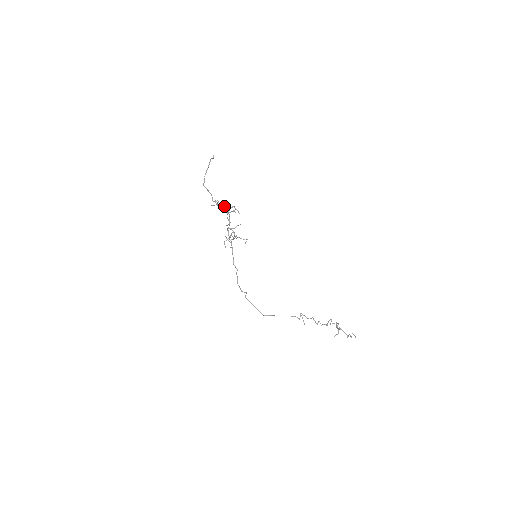
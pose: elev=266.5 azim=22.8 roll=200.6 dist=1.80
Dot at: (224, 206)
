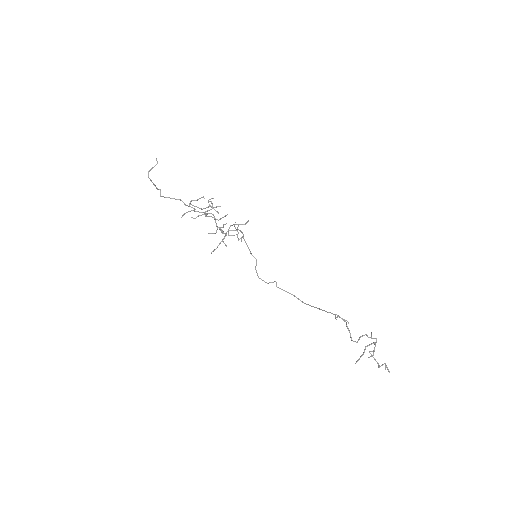
Dot at: (199, 208)
